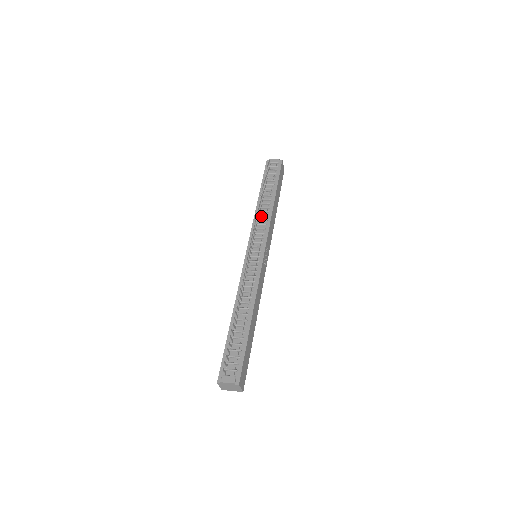
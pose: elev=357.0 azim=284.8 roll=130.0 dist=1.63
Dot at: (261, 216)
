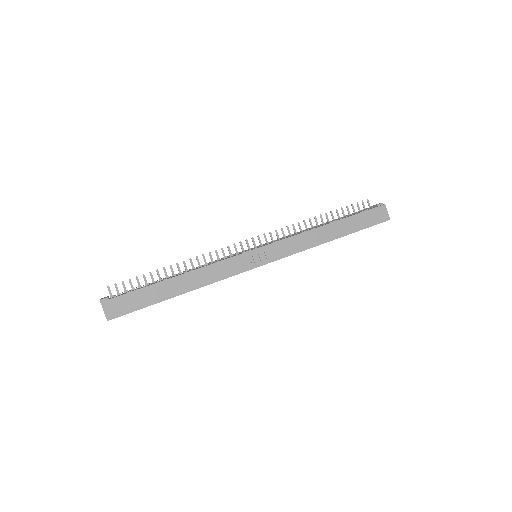
Dot at: (299, 232)
